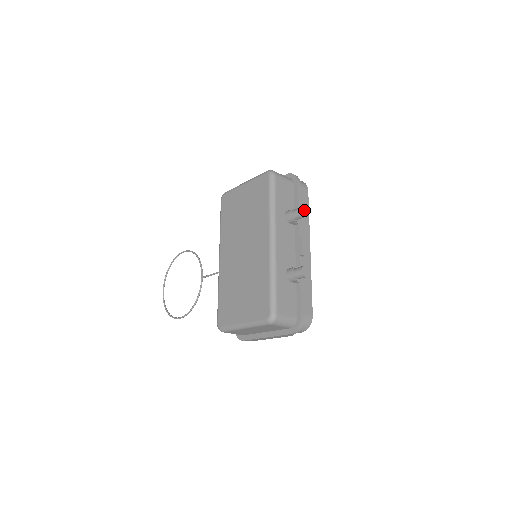
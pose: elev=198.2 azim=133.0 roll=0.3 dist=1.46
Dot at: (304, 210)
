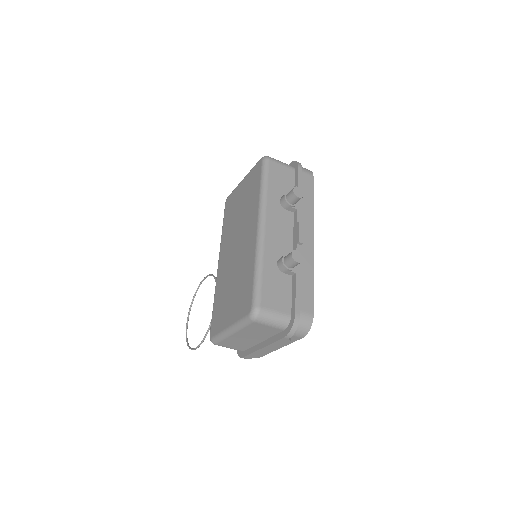
Dot at: (300, 191)
